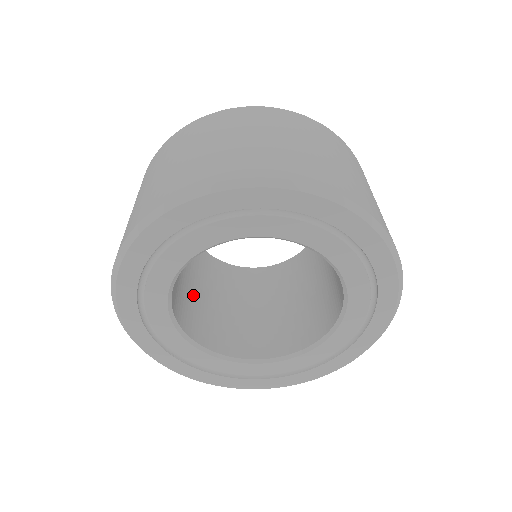
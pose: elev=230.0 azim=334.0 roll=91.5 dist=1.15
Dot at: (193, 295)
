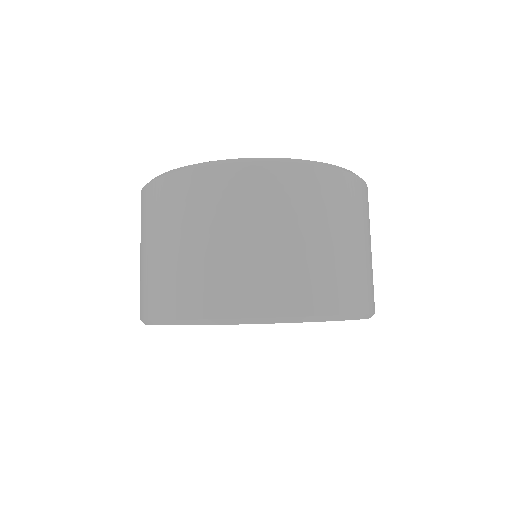
Dot at: occluded
